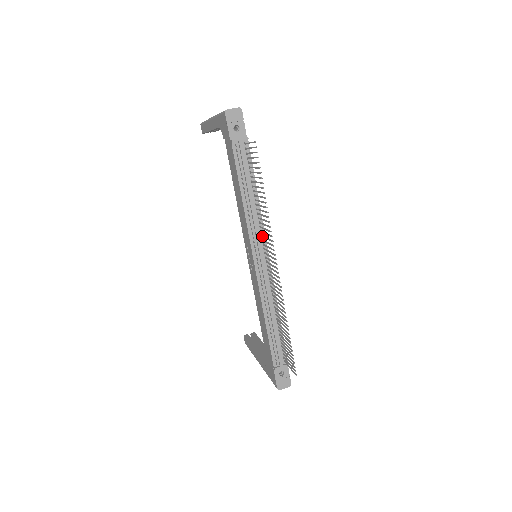
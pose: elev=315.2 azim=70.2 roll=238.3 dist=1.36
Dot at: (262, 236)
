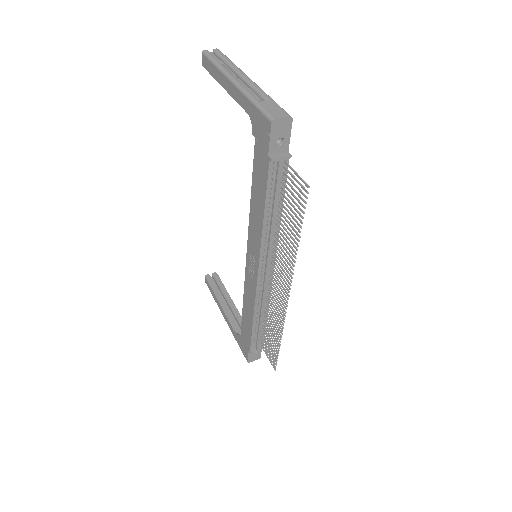
Dot at: (274, 254)
